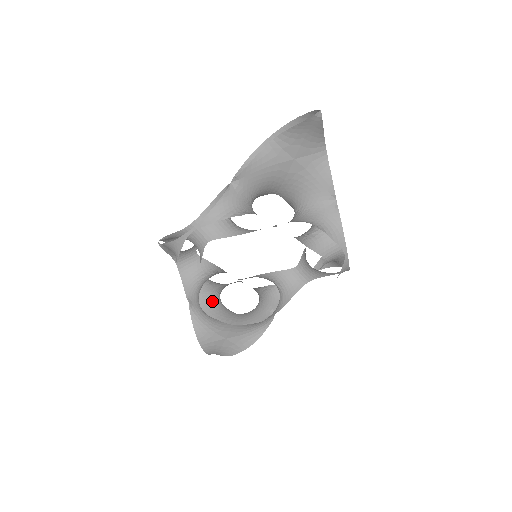
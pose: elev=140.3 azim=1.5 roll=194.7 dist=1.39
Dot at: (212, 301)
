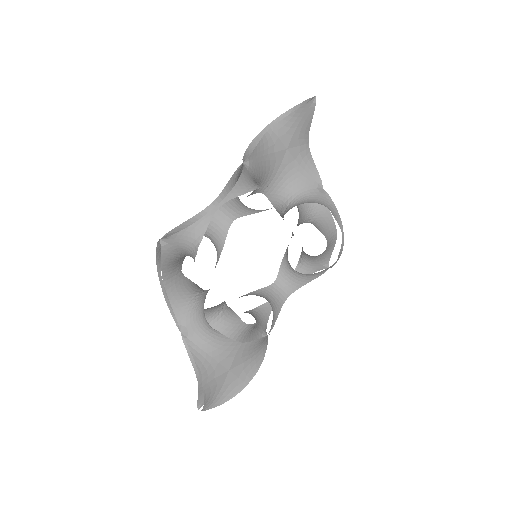
Dot at: (210, 323)
